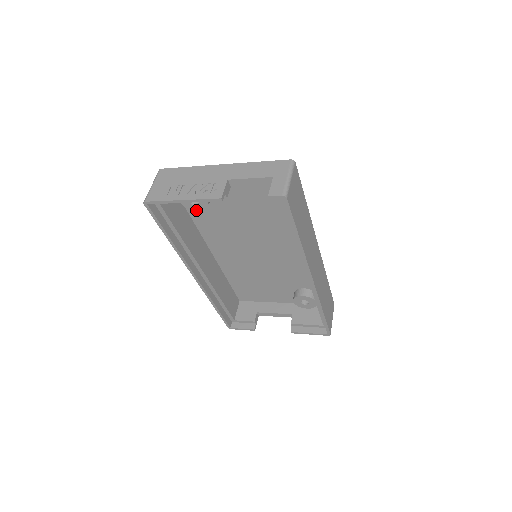
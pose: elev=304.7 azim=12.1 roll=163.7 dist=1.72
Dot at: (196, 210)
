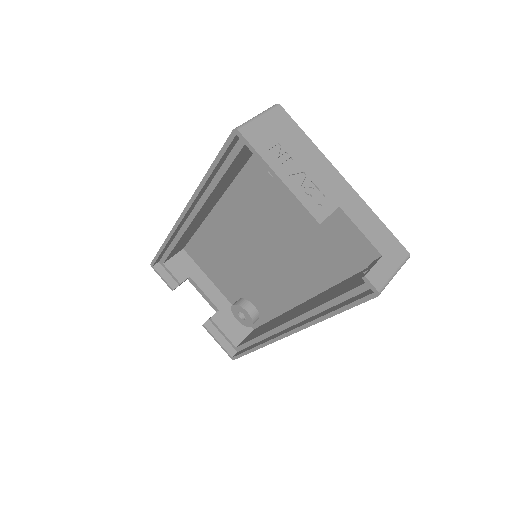
Dot at: (263, 177)
